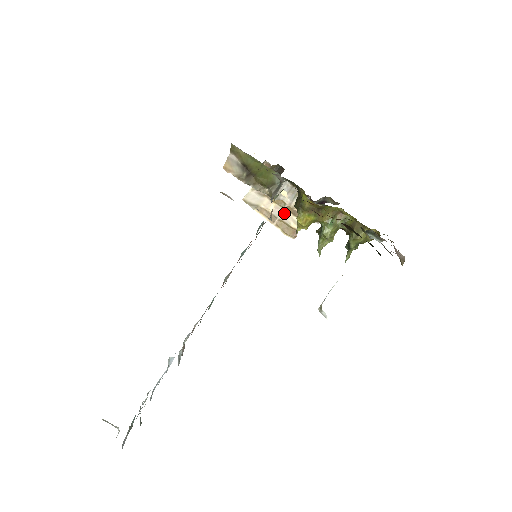
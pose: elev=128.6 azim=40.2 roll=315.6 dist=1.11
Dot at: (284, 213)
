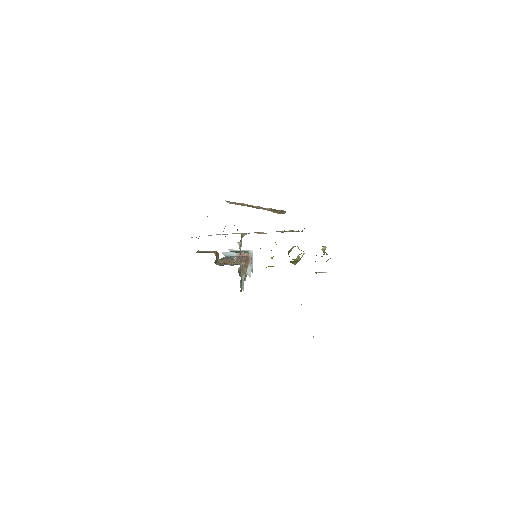
Dot at: occluded
